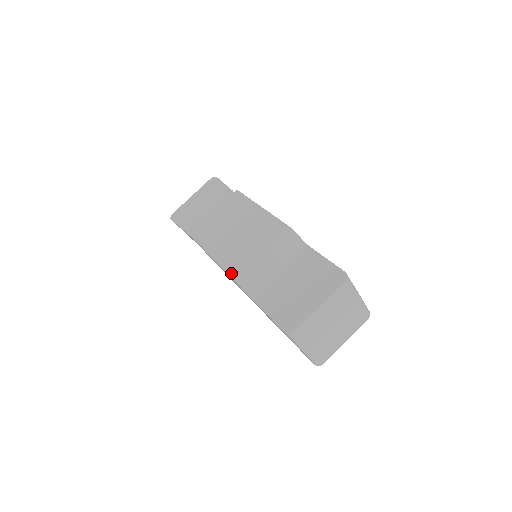
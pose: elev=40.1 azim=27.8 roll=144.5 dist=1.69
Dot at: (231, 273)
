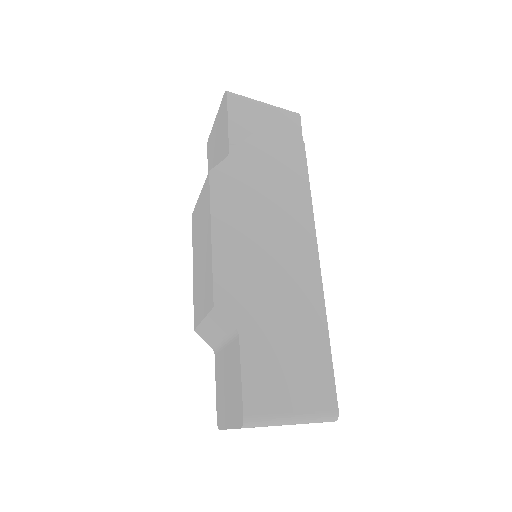
Dot at: (194, 317)
